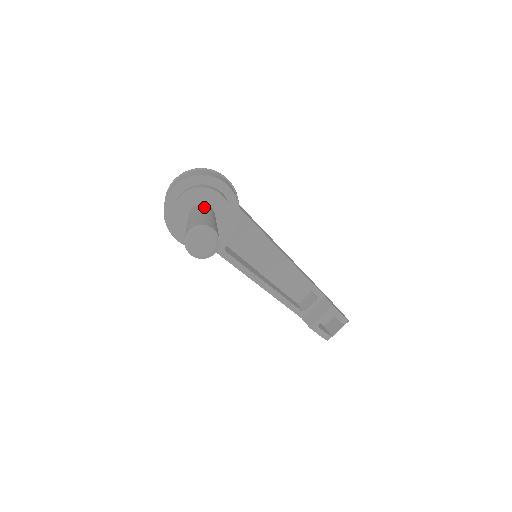
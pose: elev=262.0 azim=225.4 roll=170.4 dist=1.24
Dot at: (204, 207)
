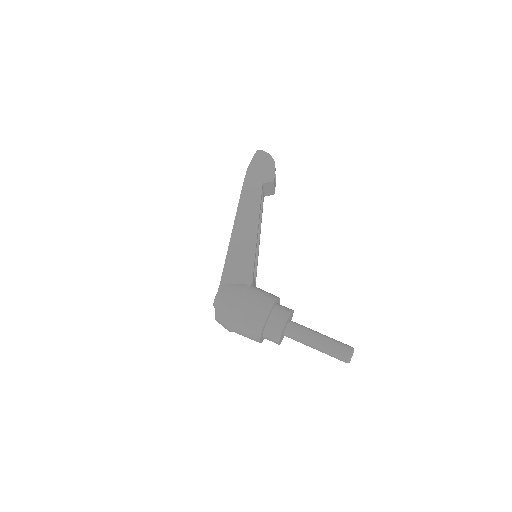
Dot at: (296, 335)
